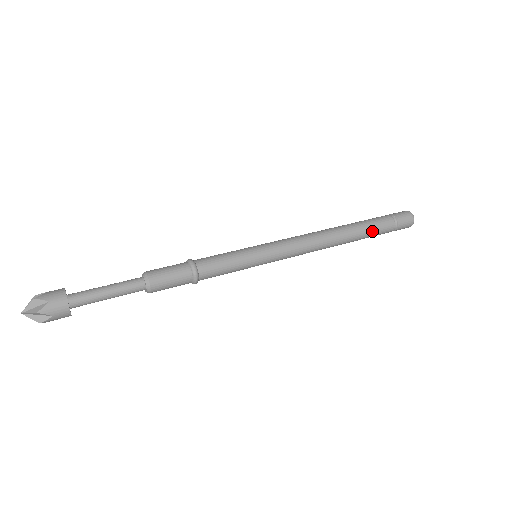
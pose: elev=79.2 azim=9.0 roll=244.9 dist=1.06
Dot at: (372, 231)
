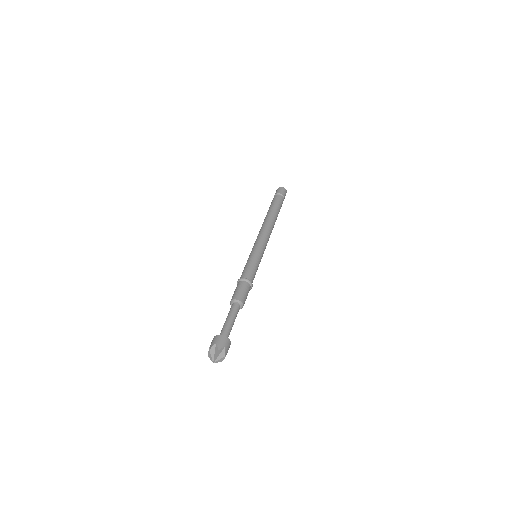
Dot at: (277, 205)
